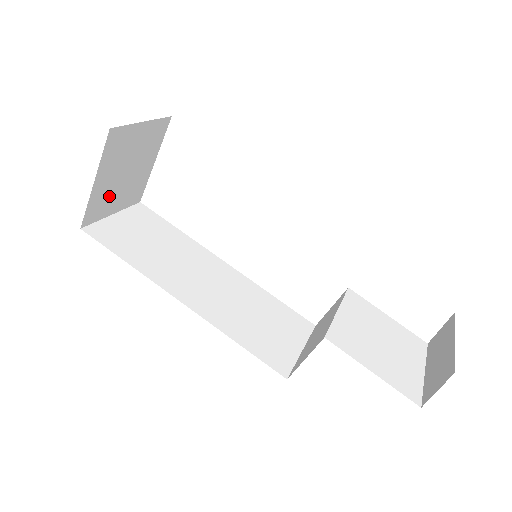
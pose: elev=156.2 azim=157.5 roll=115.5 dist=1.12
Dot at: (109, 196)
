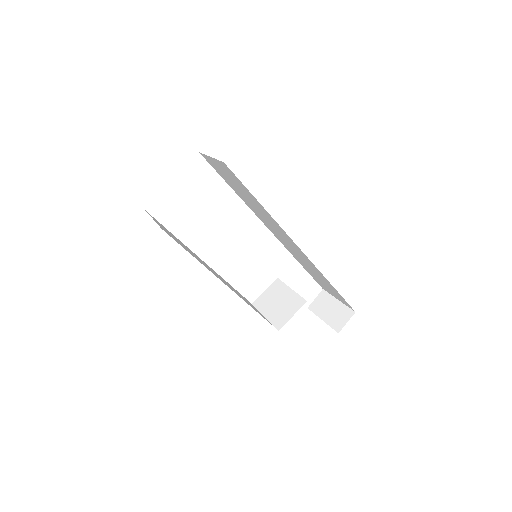
Dot at: occluded
